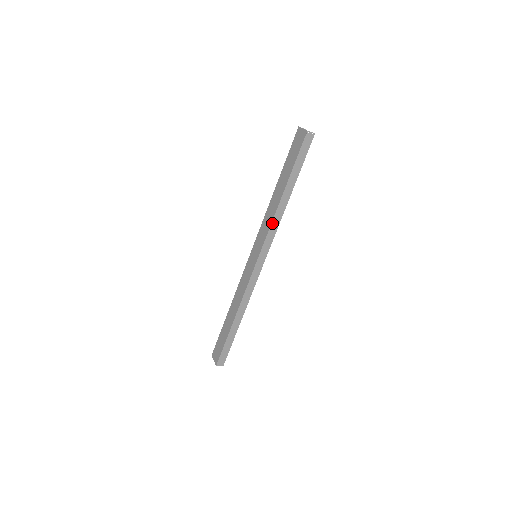
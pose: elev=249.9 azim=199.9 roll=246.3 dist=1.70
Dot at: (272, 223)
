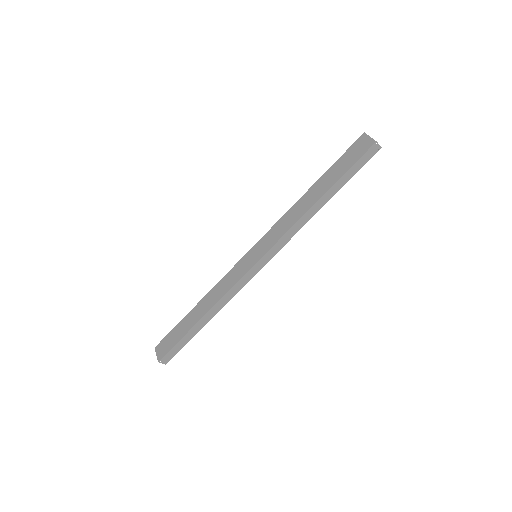
Dot at: (292, 227)
